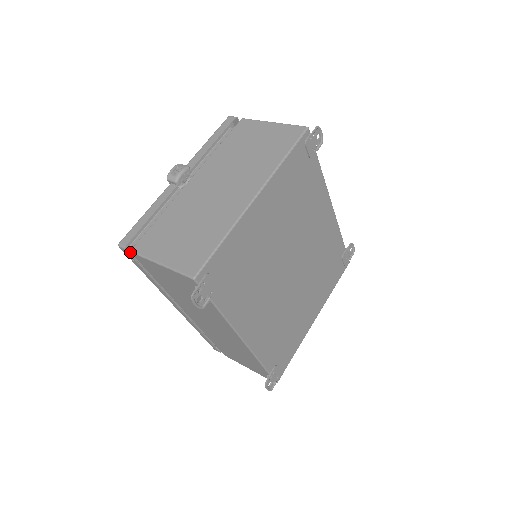
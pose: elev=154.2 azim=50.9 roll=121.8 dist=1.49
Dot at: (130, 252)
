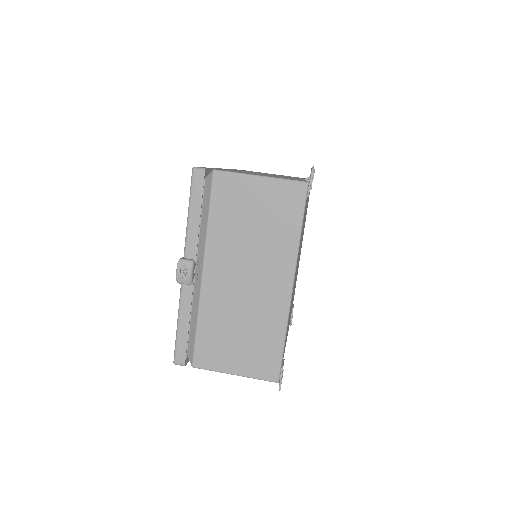
Dot at: occluded
